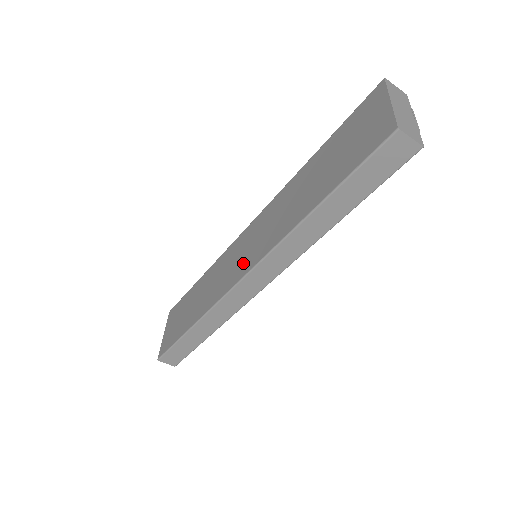
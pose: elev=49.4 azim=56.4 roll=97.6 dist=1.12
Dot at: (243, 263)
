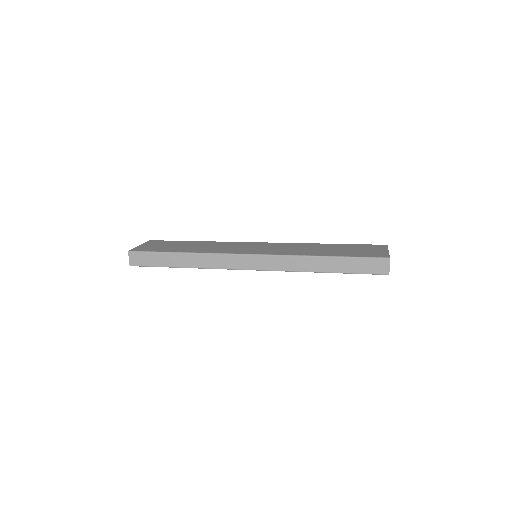
Dot at: (253, 250)
